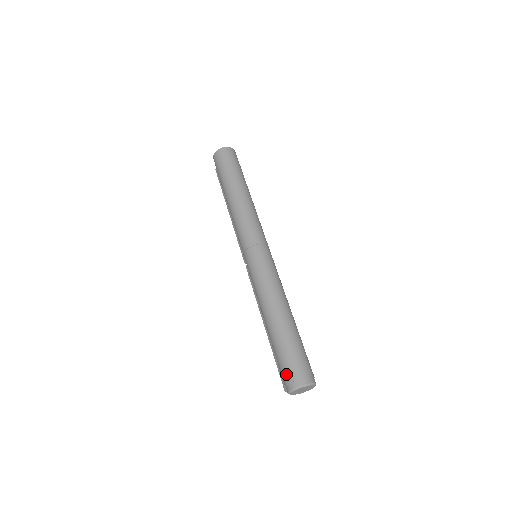
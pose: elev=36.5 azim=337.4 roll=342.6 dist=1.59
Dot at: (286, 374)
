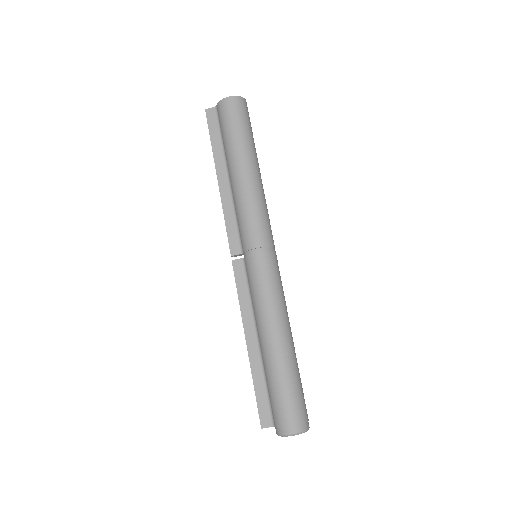
Dot at: (293, 414)
